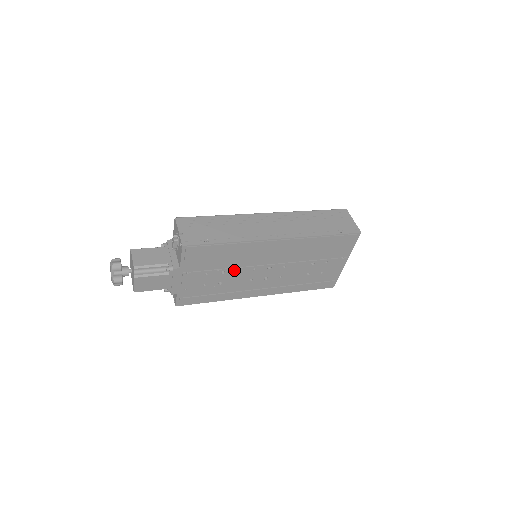
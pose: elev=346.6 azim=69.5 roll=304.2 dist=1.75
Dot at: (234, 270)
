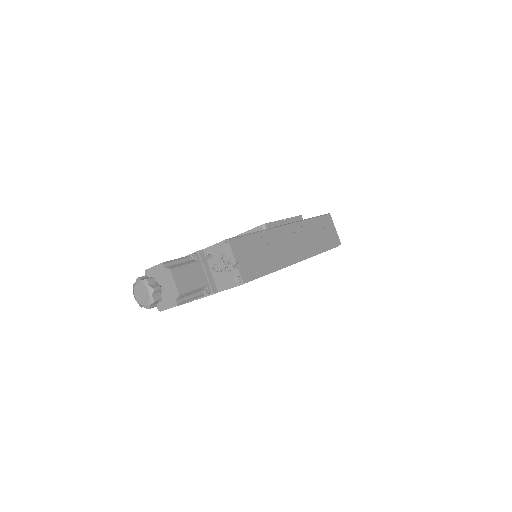
Dot at: occluded
